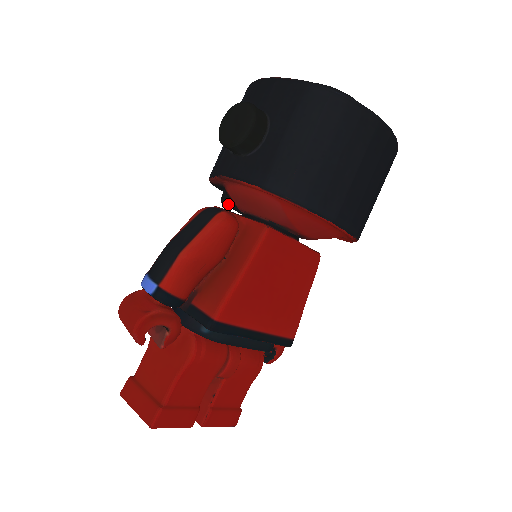
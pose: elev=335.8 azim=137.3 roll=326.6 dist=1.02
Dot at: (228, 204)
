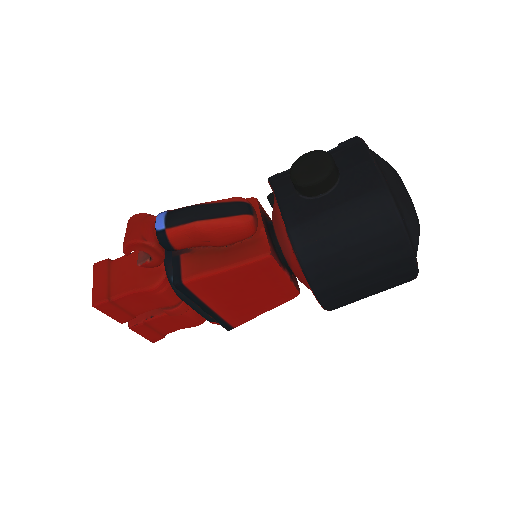
Dot at: (271, 202)
